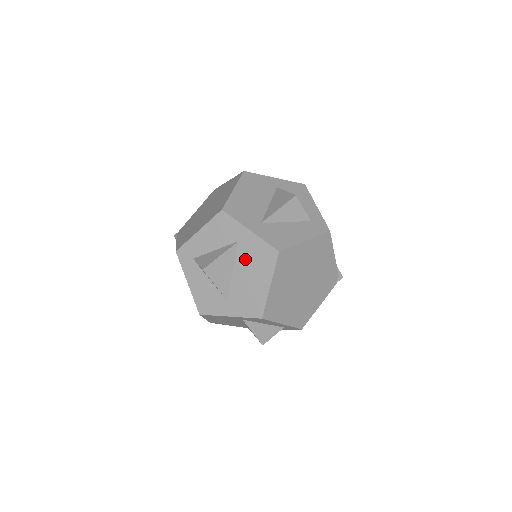
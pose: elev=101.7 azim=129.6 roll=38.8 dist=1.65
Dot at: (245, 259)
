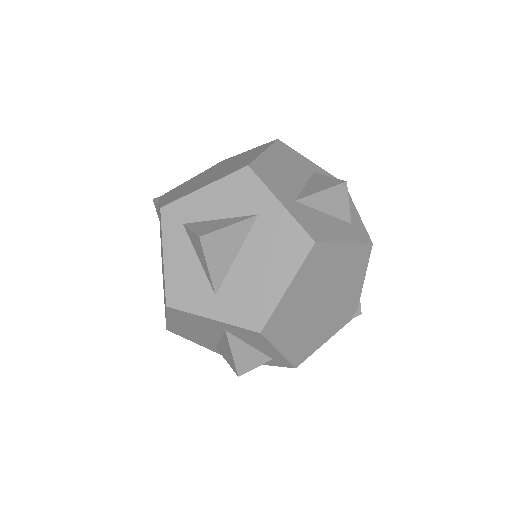
Dot at: (261, 241)
